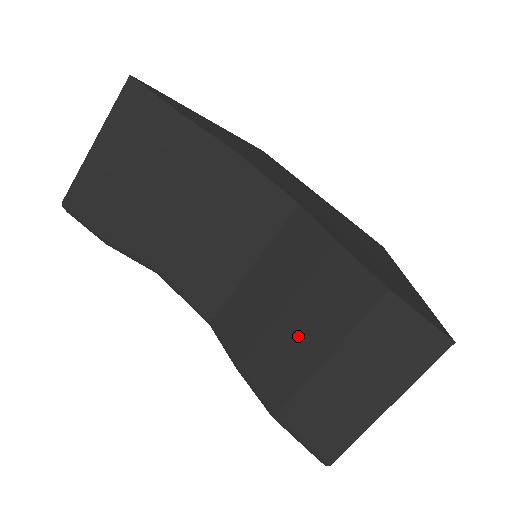
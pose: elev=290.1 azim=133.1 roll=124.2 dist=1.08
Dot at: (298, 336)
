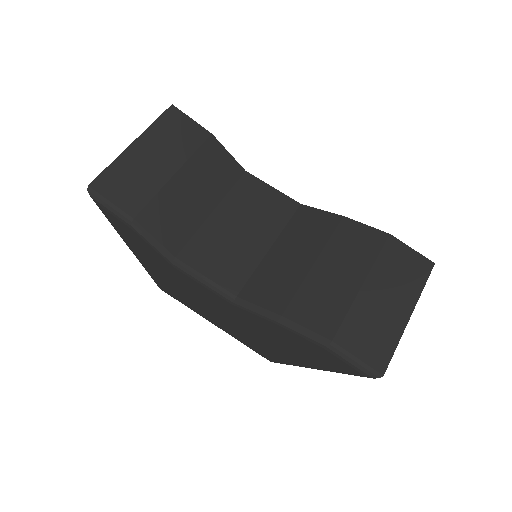
Dot at: (332, 278)
